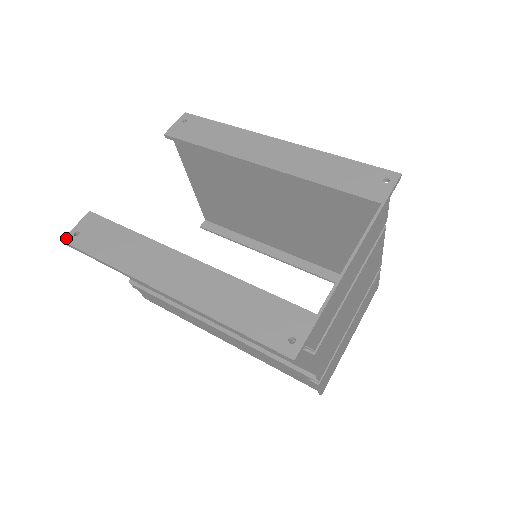
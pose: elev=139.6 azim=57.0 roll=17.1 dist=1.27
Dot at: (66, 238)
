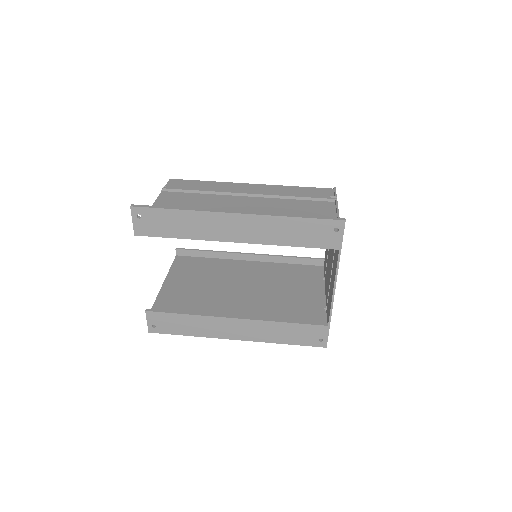
Dot at: (150, 331)
